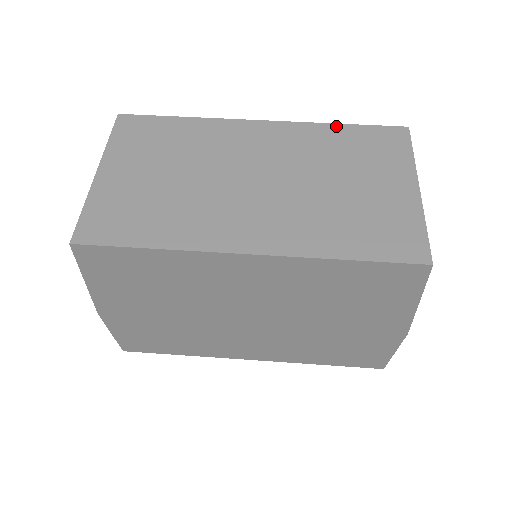
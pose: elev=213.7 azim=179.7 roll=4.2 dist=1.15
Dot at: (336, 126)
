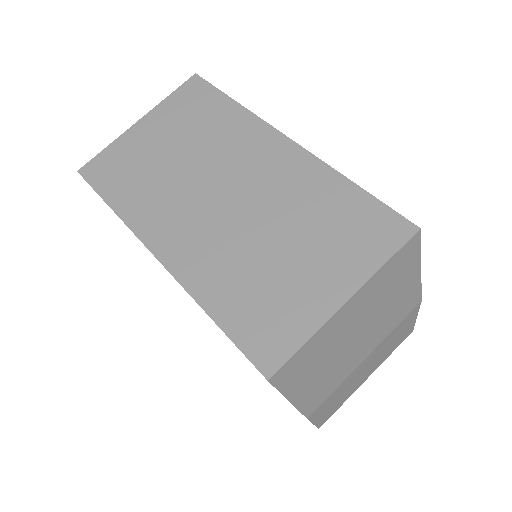
Dot at: (347, 183)
